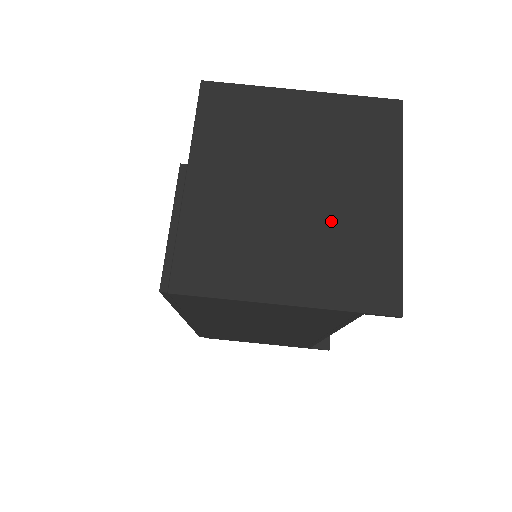
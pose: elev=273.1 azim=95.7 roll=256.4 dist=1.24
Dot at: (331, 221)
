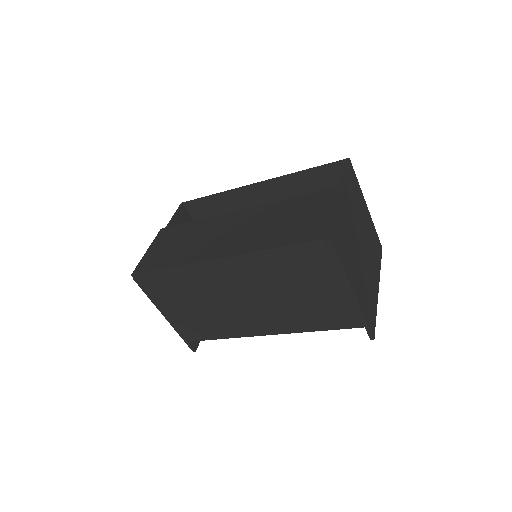
Dot at: (367, 274)
